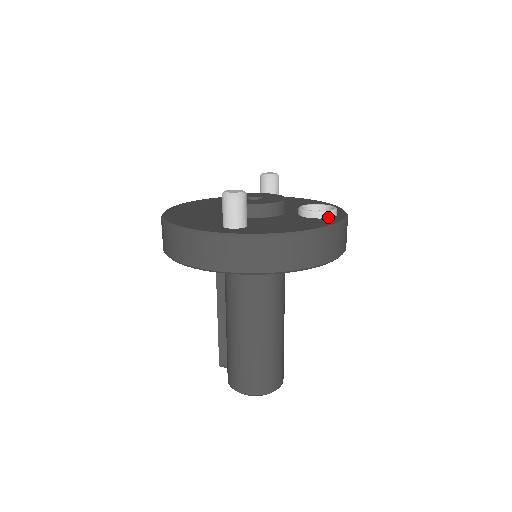
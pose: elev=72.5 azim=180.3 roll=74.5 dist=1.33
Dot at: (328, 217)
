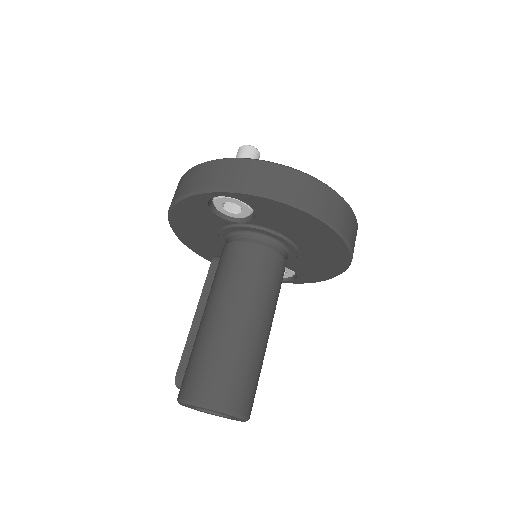
Dot at: occluded
